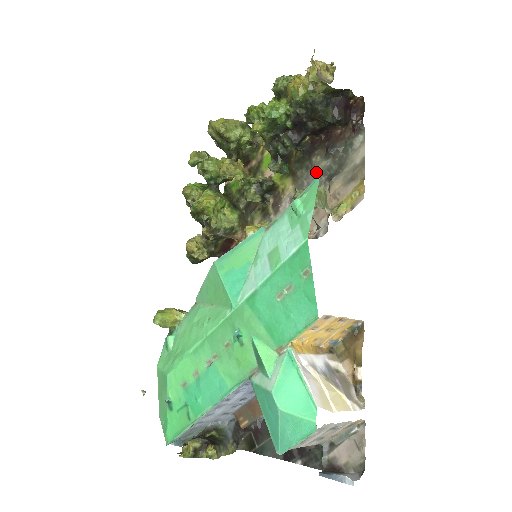
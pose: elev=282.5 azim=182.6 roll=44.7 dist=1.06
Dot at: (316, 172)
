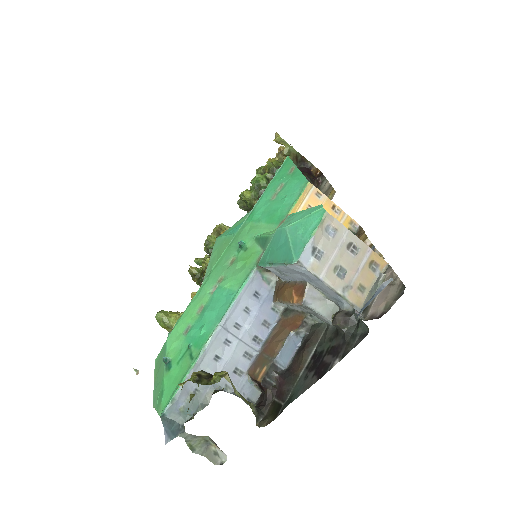
Dot at: occluded
